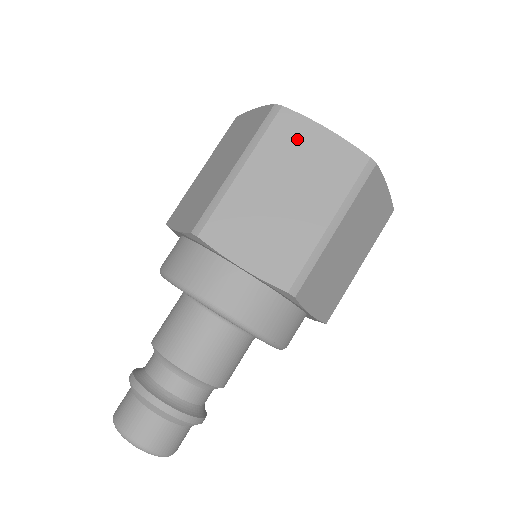
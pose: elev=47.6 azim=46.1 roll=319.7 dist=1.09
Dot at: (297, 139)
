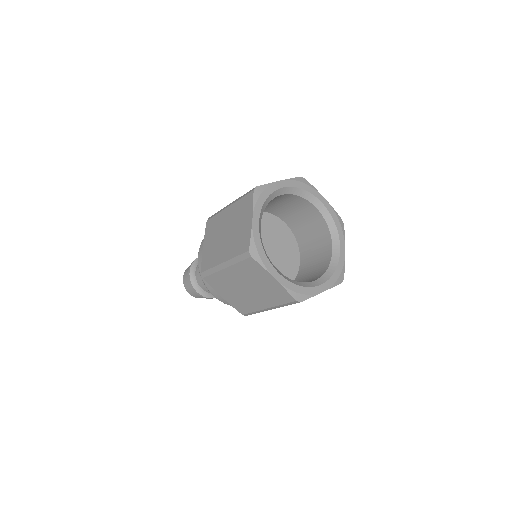
Dot at: (257, 274)
